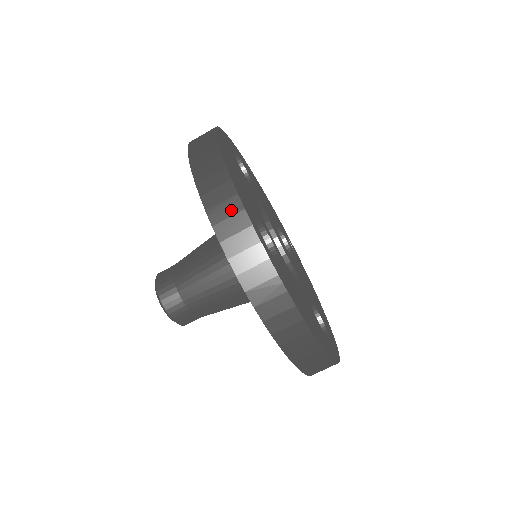
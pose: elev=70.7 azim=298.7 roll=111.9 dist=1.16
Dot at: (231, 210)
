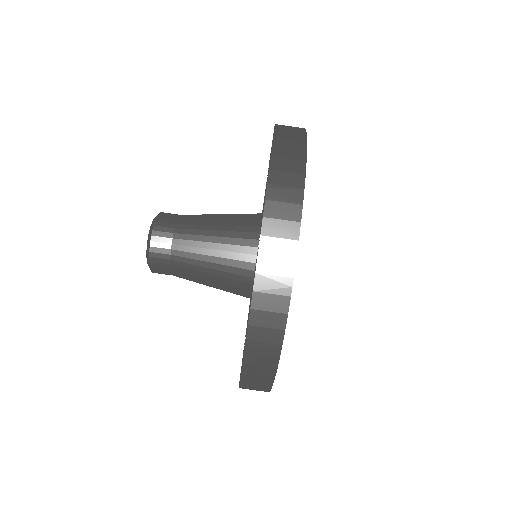
Dot at: (290, 198)
